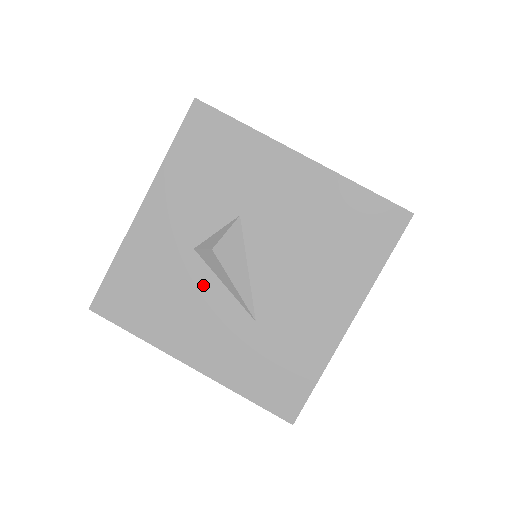
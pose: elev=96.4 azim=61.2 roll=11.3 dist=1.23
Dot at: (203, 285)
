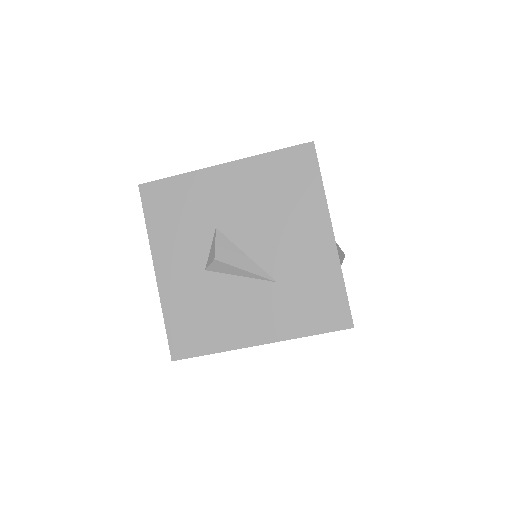
Dot at: (228, 287)
